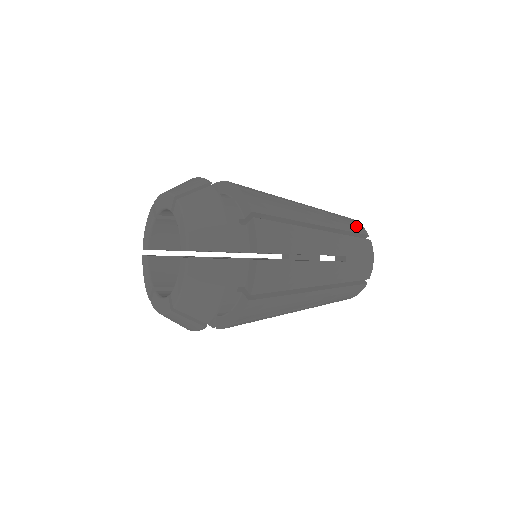
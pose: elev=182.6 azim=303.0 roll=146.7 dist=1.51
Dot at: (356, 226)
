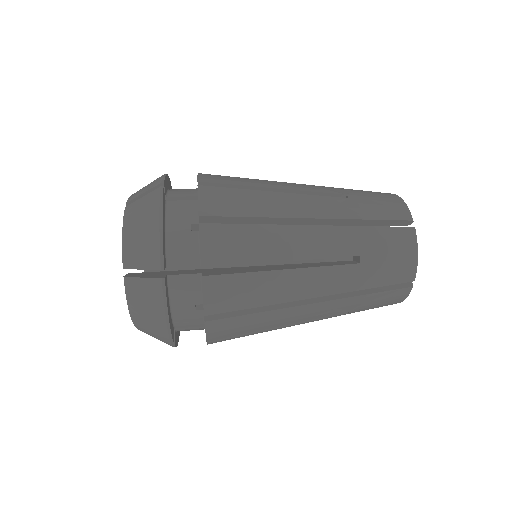
Dot at: (392, 209)
